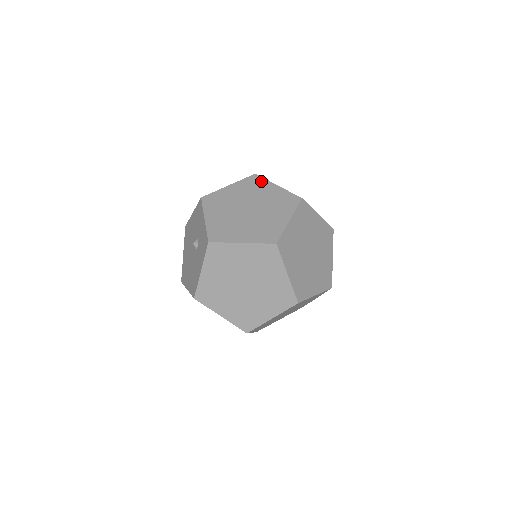
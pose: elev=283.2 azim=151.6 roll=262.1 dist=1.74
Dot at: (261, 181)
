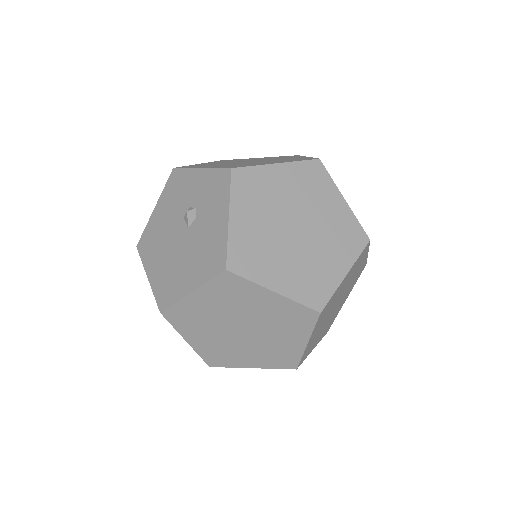
Dot at: (236, 159)
